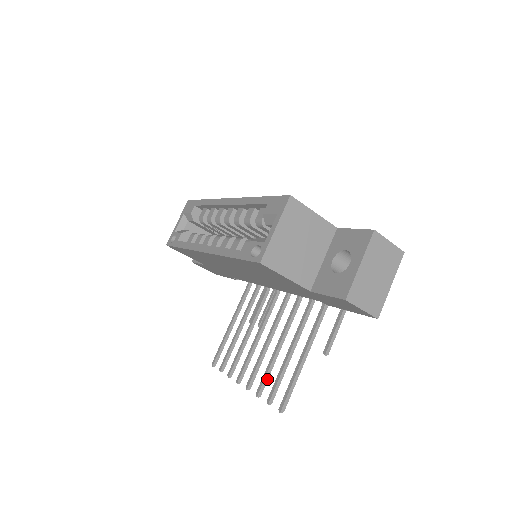
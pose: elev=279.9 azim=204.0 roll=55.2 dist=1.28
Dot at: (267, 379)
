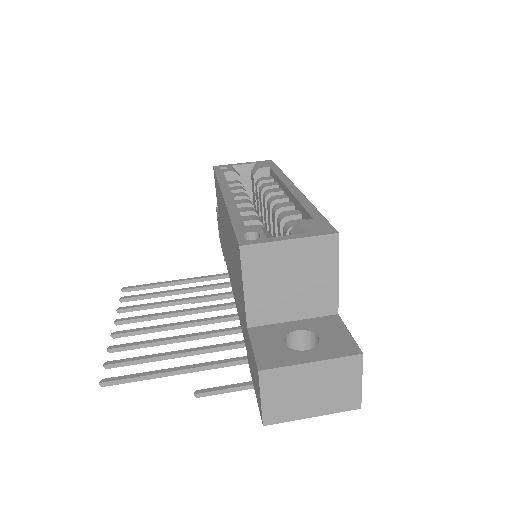
Dot at: (133, 348)
